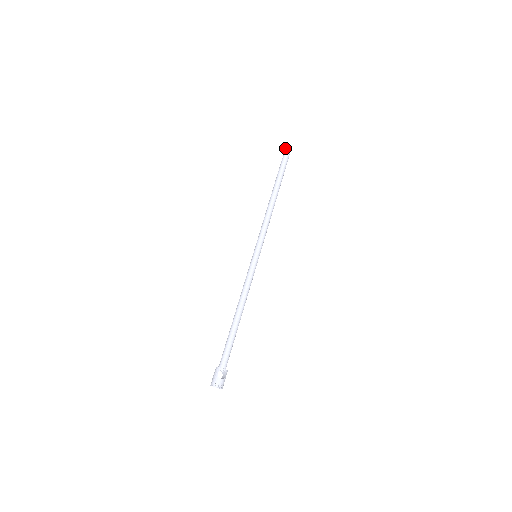
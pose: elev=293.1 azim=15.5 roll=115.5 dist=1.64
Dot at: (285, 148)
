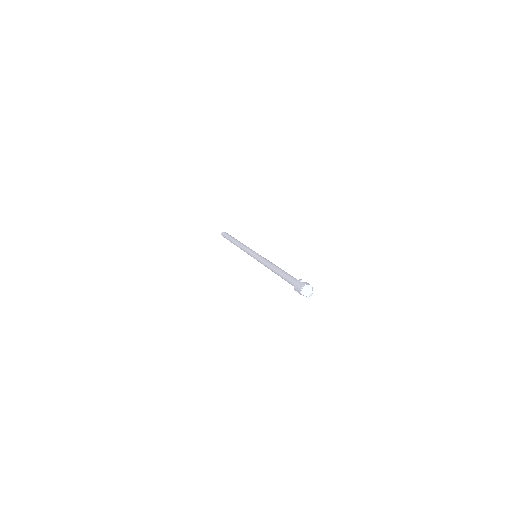
Dot at: (222, 234)
